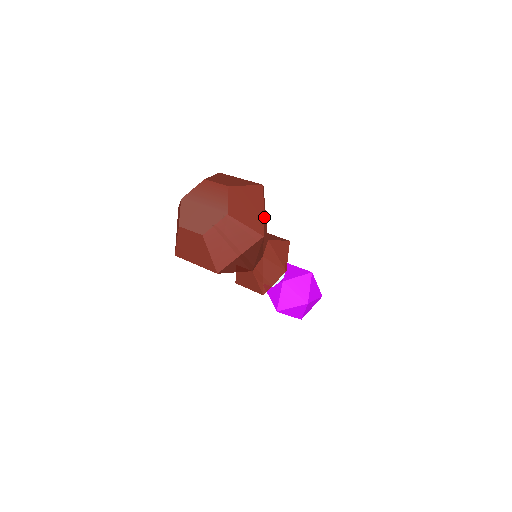
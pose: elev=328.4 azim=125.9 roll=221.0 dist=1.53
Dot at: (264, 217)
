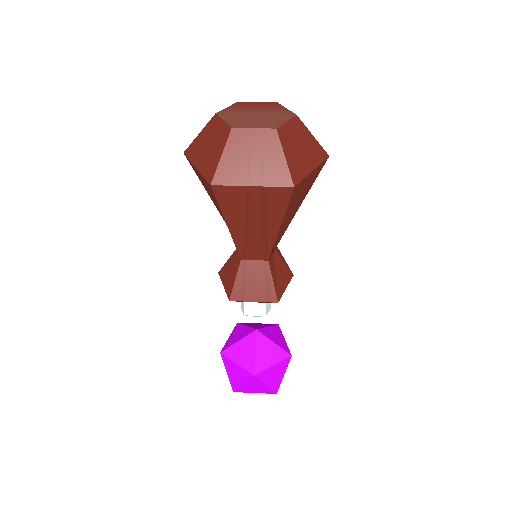
Dot at: occluded
